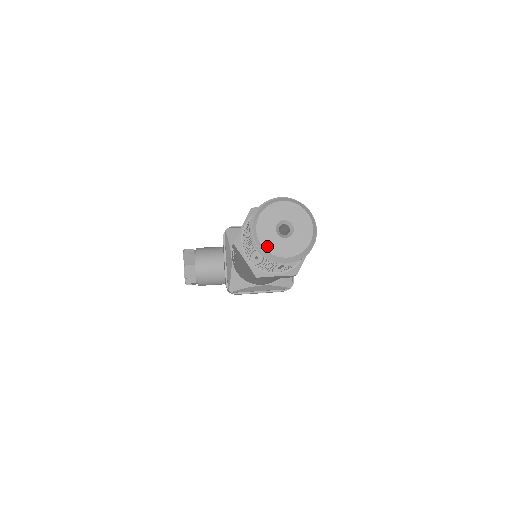
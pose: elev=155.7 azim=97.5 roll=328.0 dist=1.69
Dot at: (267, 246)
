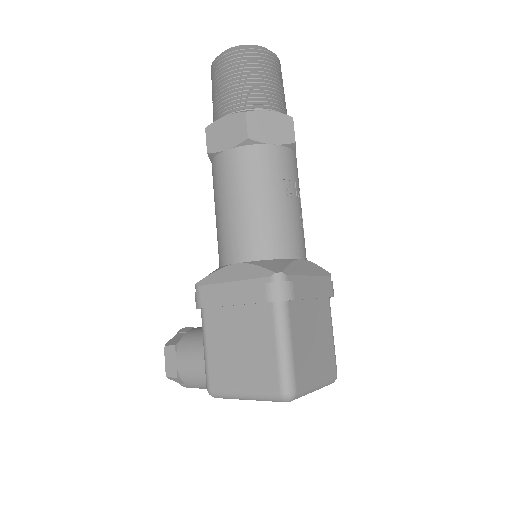
Dot at: occluded
